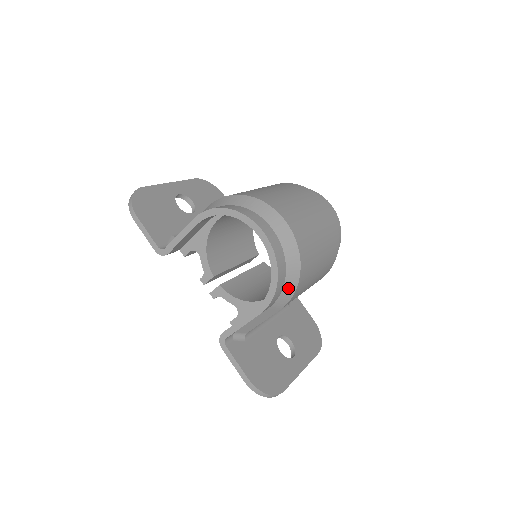
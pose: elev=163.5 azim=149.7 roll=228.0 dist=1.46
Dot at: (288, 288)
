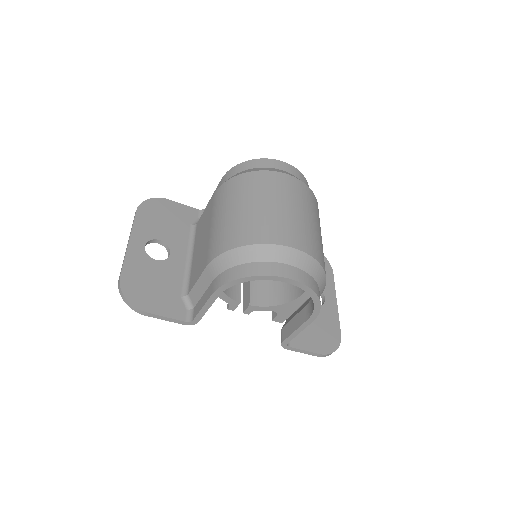
Dot at: (322, 289)
